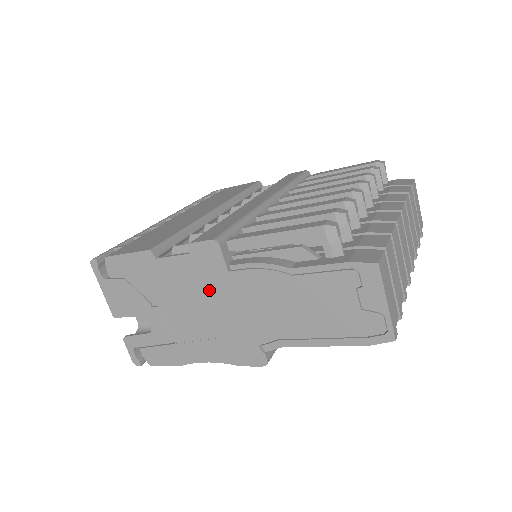
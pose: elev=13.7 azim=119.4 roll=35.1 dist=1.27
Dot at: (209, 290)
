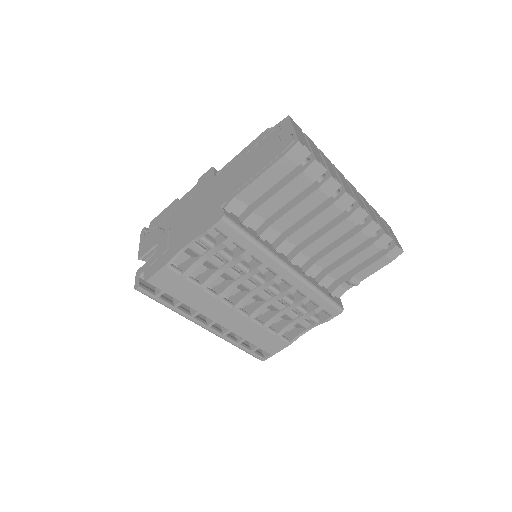
Dot at: (201, 196)
